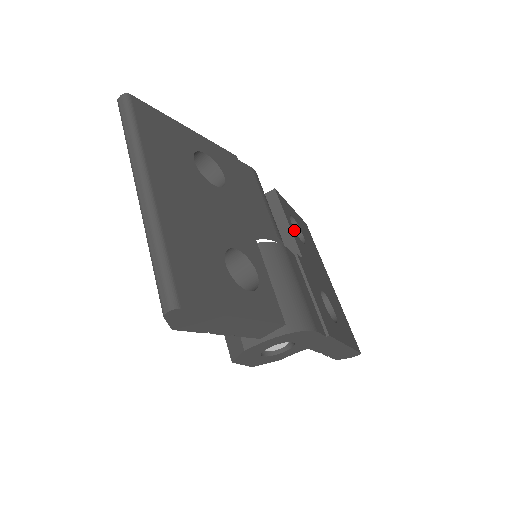
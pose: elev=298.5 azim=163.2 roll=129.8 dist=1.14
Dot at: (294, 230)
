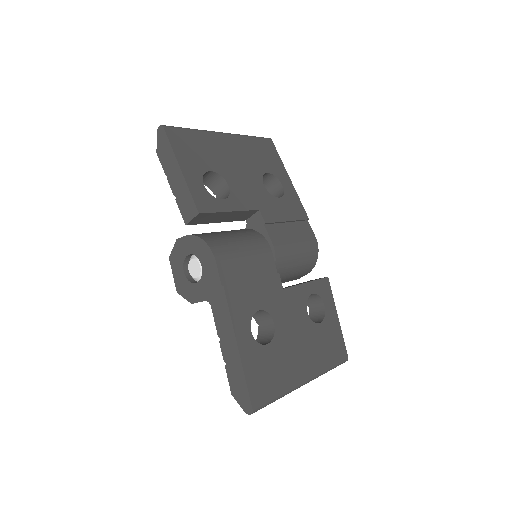
Dot at: (308, 294)
